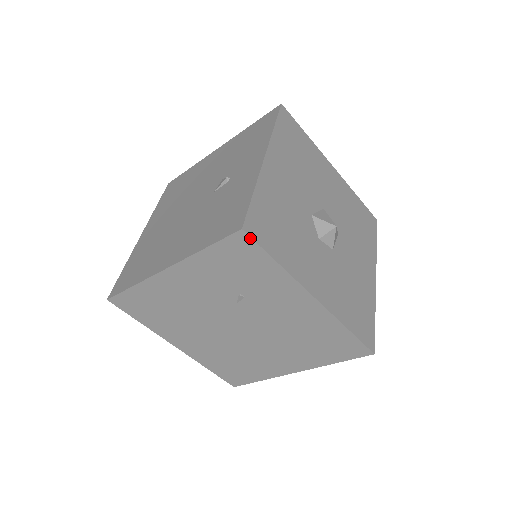
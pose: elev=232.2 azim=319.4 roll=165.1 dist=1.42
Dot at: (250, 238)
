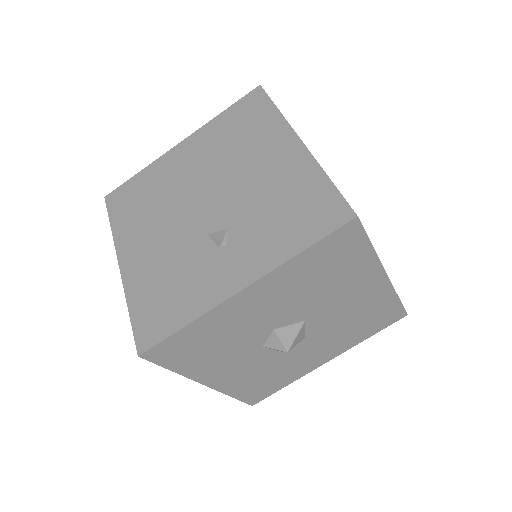
Dot at: (147, 359)
